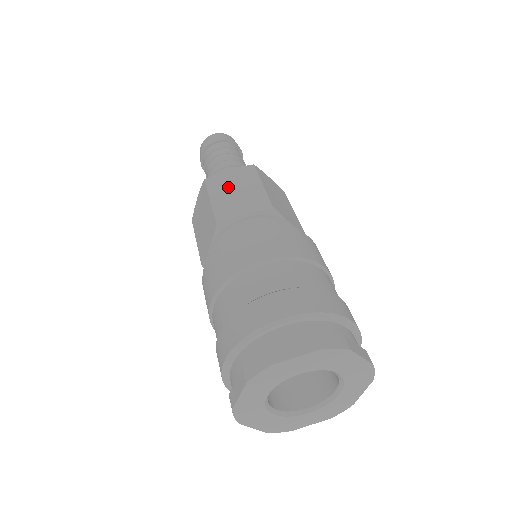
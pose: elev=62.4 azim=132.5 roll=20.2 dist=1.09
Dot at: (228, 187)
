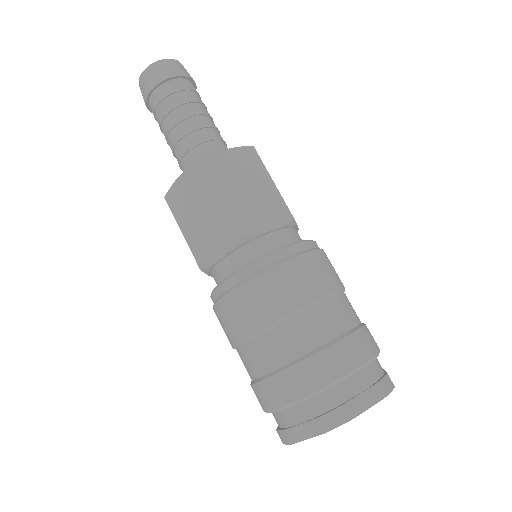
Dot at: (189, 209)
